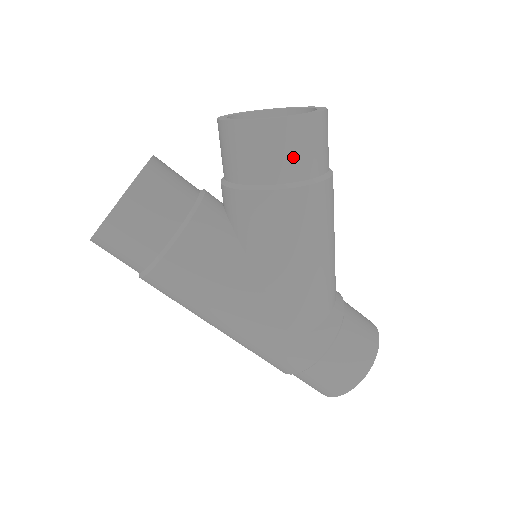
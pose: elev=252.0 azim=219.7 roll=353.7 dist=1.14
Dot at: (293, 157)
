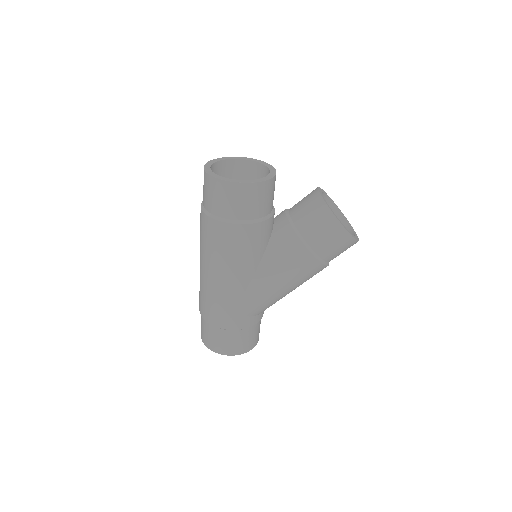
Dot at: (331, 247)
